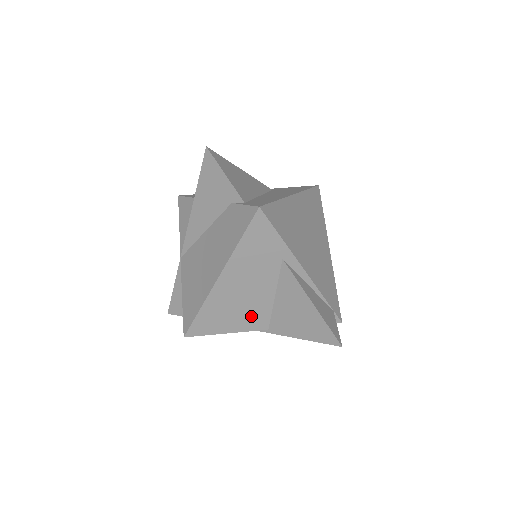
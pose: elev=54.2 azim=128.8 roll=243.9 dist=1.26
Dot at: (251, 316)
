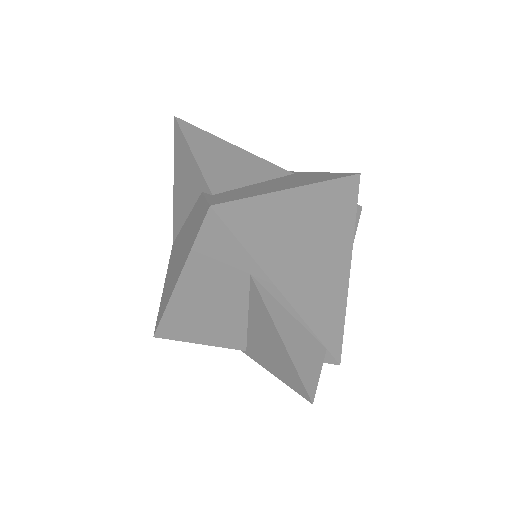
Dot at: (223, 332)
